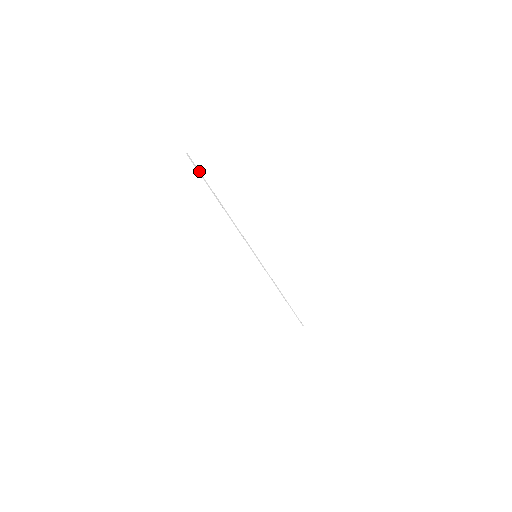
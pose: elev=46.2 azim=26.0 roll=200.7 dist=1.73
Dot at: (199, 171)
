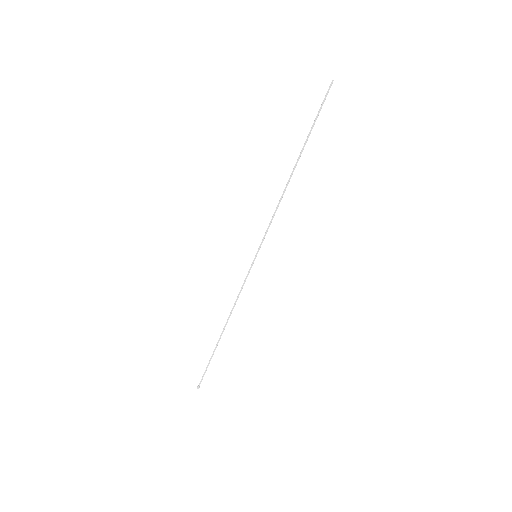
Dot at: (320, 110)
